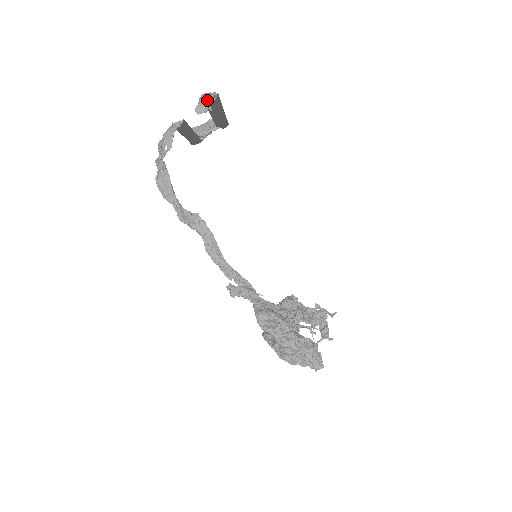
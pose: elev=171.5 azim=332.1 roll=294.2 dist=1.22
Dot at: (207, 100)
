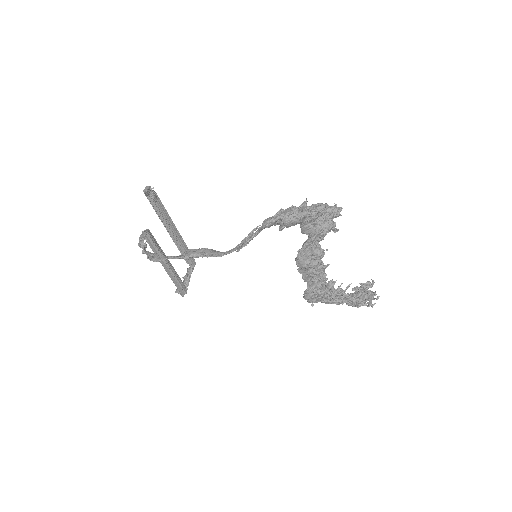
Dot at: occluded
